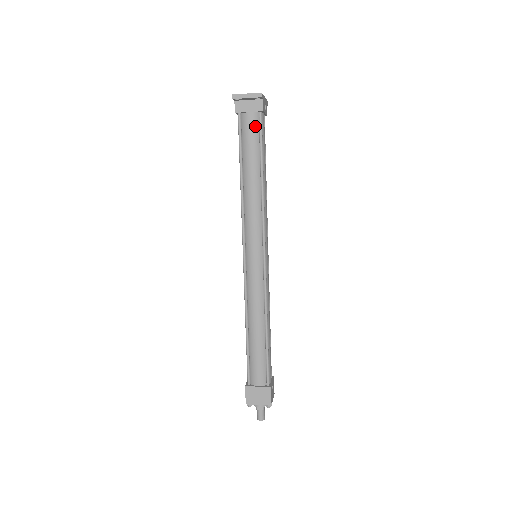
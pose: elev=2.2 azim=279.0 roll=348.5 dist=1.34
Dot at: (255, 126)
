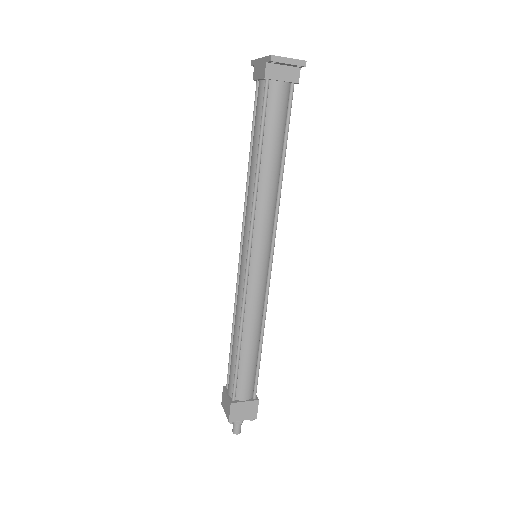
Dot at: (284, 100)
